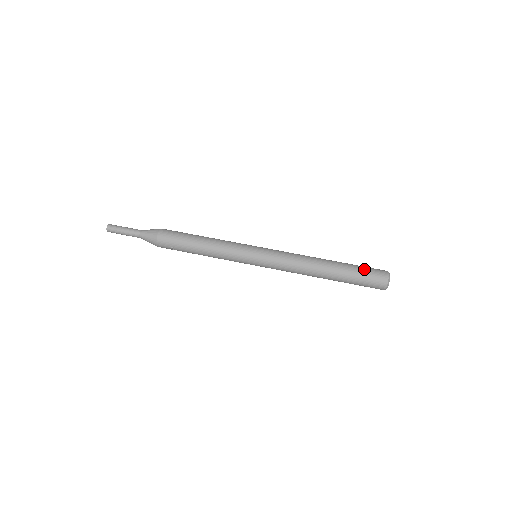
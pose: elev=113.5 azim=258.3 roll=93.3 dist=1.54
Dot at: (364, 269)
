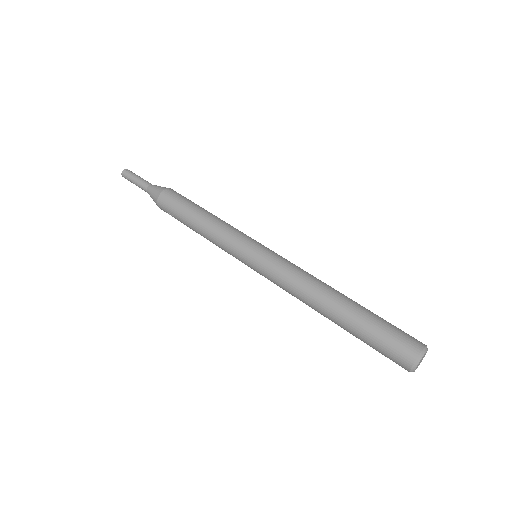
Dot at: (386, 328)
